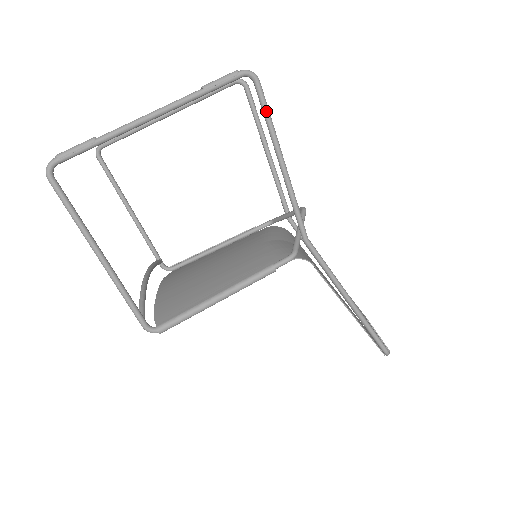
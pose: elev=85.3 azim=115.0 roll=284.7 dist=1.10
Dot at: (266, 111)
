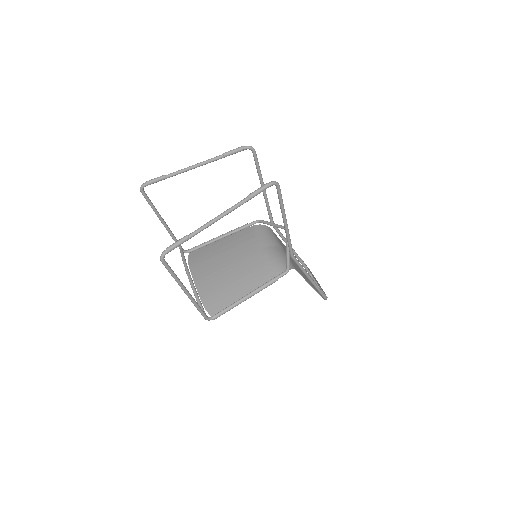
Dot at: (281, 200)
